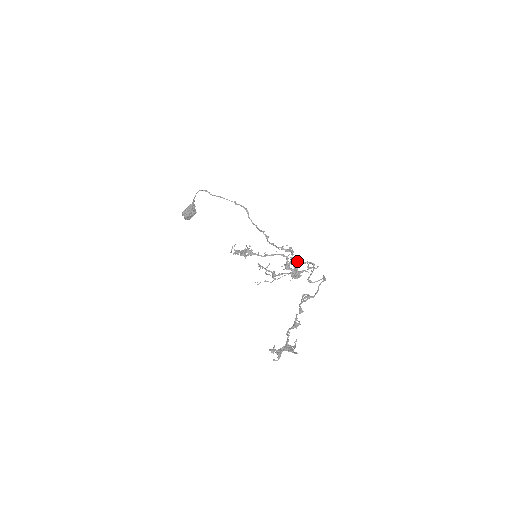
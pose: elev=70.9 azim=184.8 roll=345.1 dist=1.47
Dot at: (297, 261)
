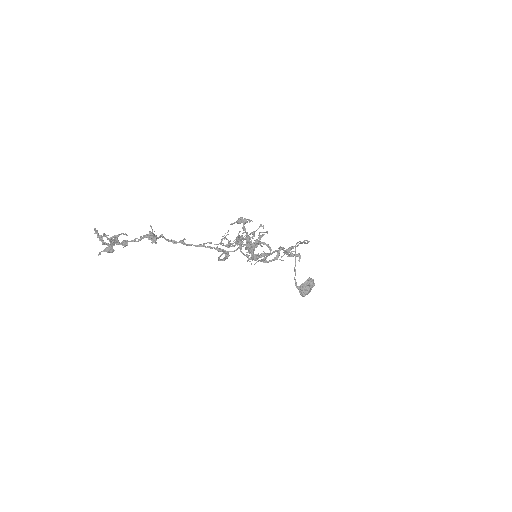
Dot at: (241, 218)
